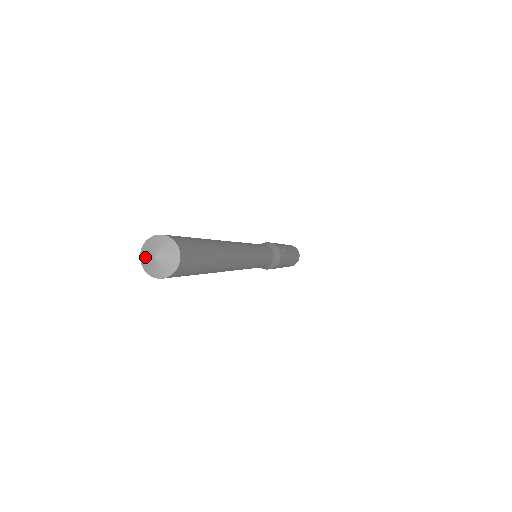
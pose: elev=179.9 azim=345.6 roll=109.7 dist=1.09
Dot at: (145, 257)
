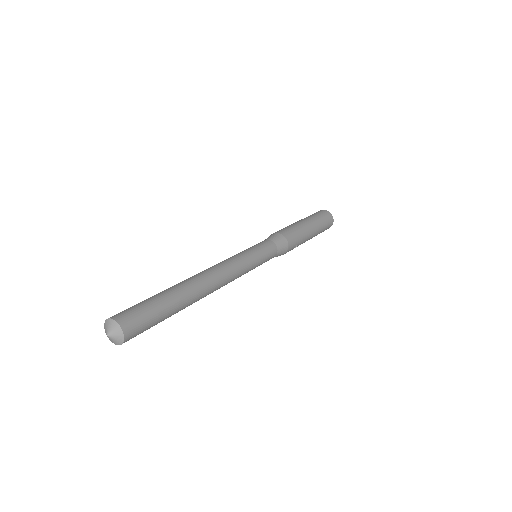
Dot at: (107, 325)
